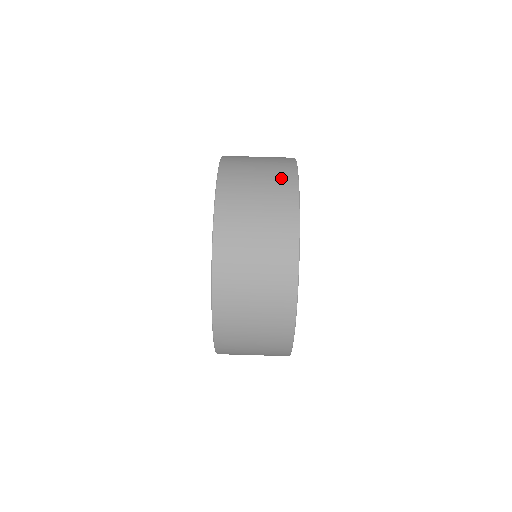
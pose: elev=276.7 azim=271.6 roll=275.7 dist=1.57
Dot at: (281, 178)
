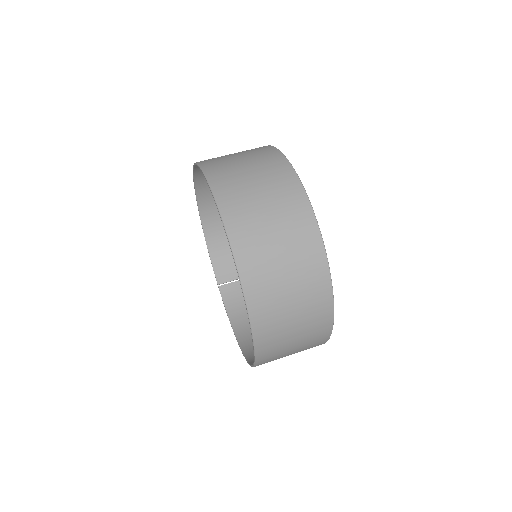
Dot at: (272, 166)
